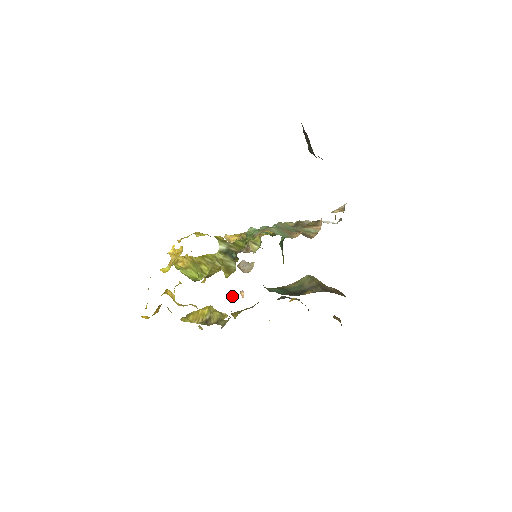
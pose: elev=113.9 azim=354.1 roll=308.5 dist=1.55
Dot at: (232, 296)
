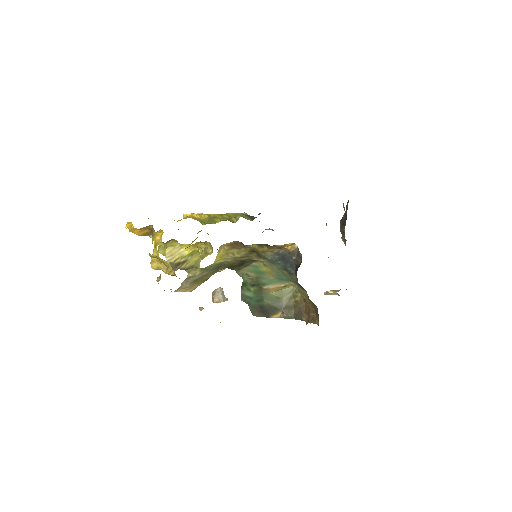
Dot at: occluded
